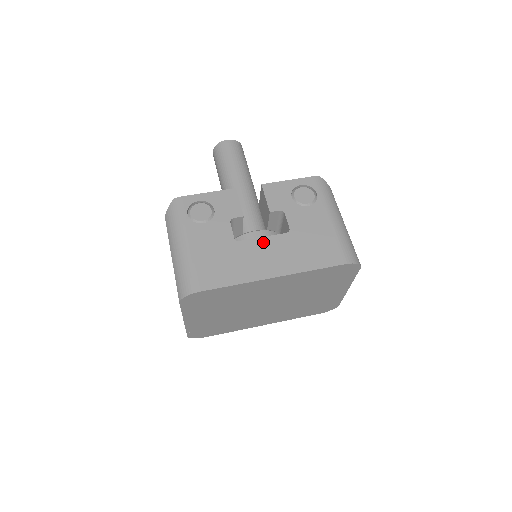
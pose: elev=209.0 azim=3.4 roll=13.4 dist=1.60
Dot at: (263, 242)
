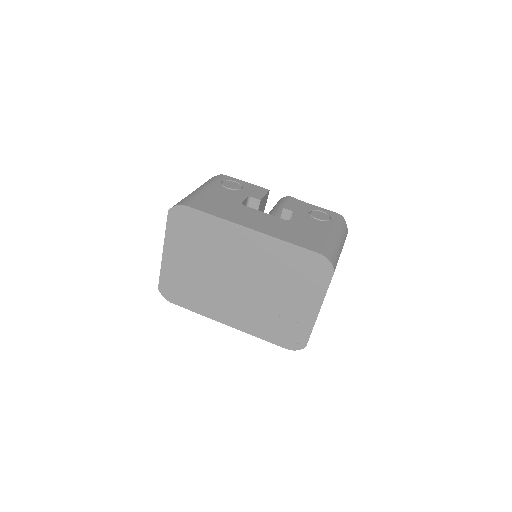
Dot at: (262, 214)
